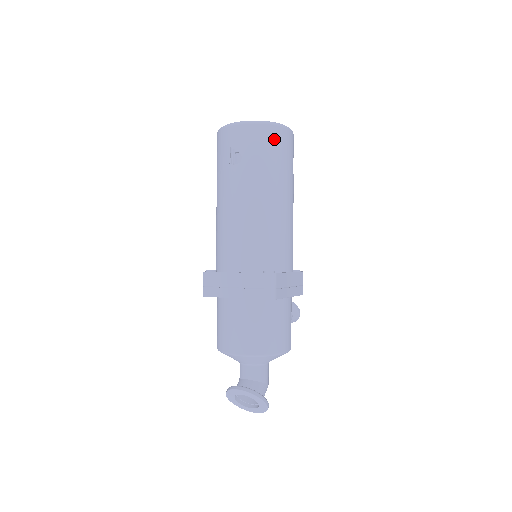
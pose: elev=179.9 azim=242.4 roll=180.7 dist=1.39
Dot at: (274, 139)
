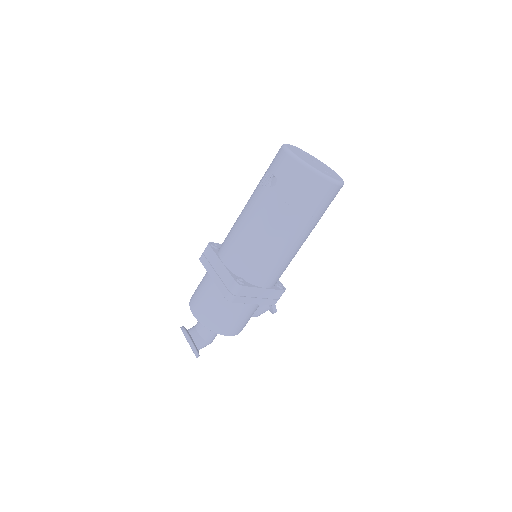
Dot at: (310, 186)
